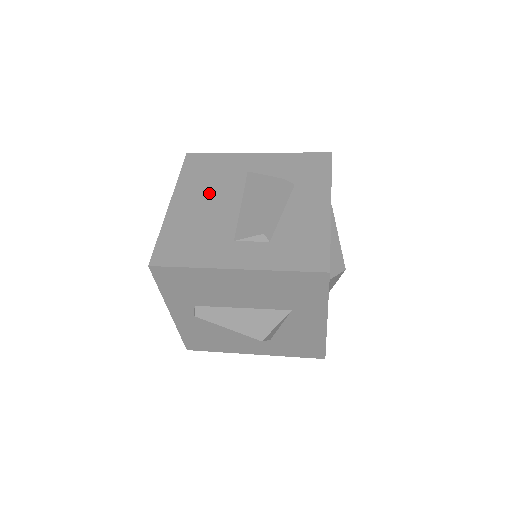
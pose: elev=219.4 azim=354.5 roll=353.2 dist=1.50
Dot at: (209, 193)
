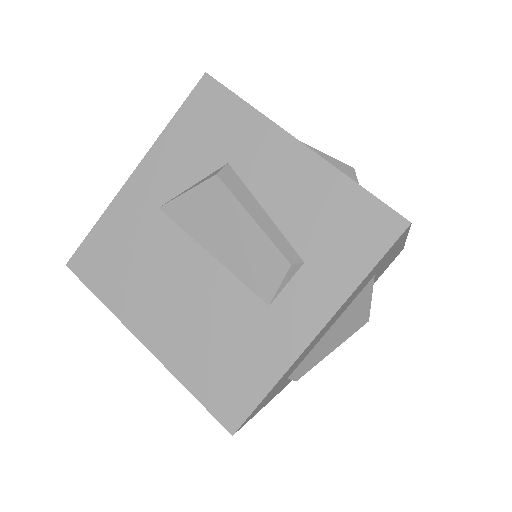
Dot at: (161, 283)
